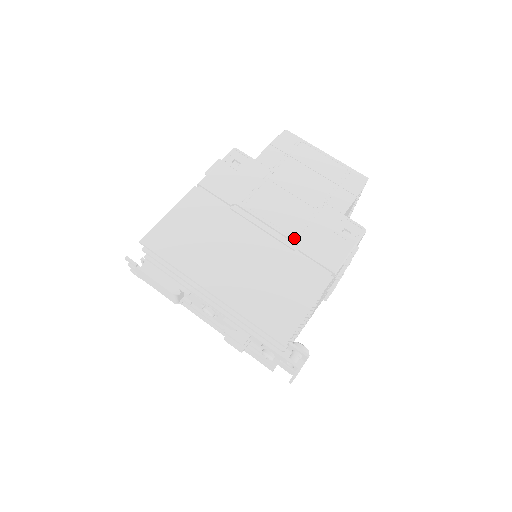
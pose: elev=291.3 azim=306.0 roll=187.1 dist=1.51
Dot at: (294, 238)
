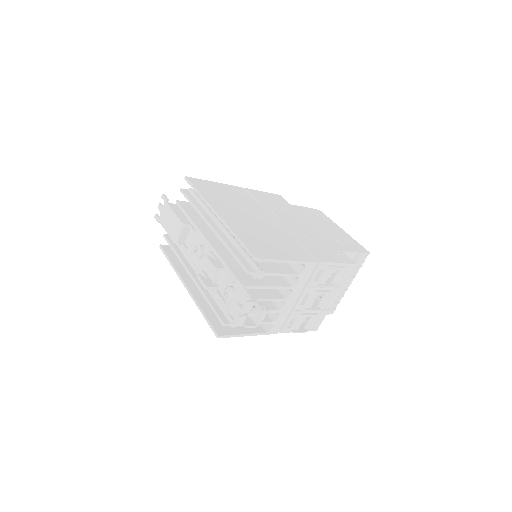
Dot at: (297, 235)
